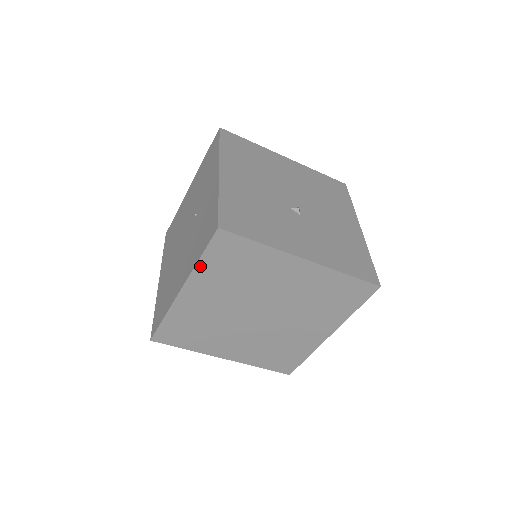
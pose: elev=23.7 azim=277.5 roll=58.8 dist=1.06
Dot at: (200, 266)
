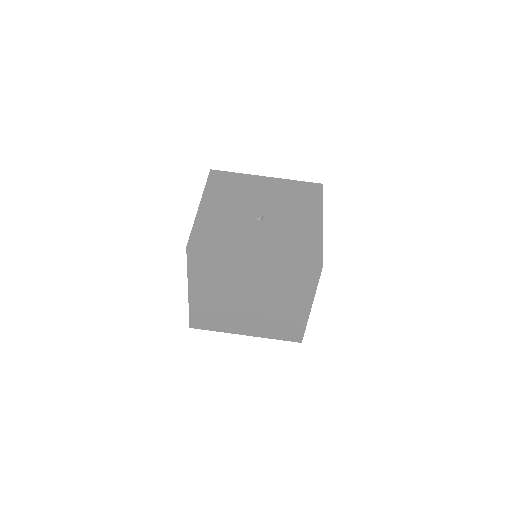
Dot at: (190, 273)
